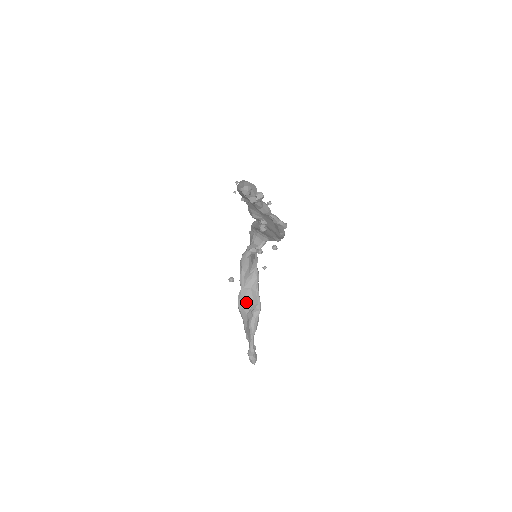
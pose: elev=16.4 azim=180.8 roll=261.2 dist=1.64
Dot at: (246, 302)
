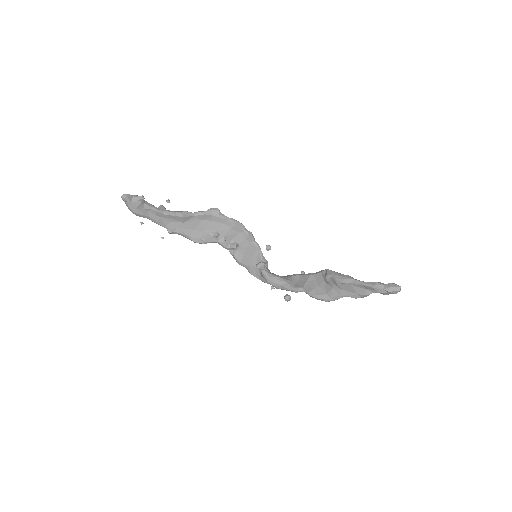
Dot at: (320, 289)
